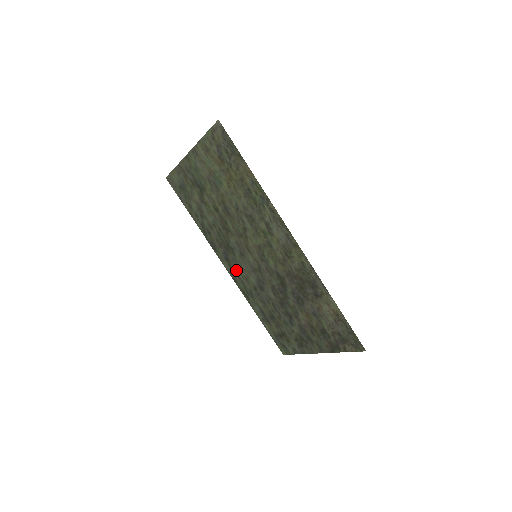
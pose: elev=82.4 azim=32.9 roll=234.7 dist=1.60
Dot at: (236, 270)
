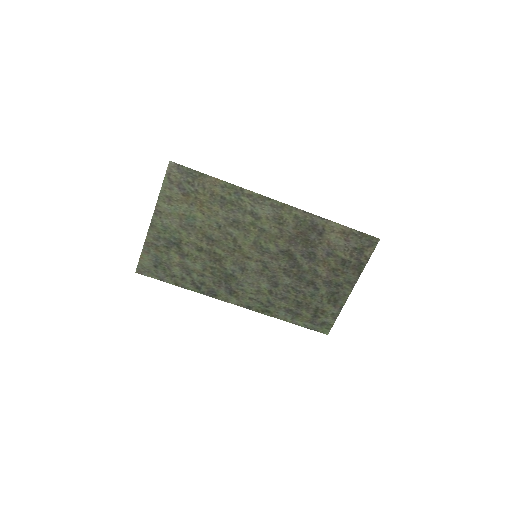
Dot at: (245, 294)
